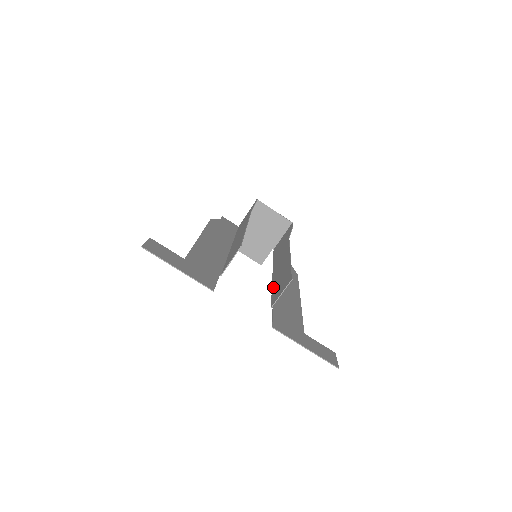
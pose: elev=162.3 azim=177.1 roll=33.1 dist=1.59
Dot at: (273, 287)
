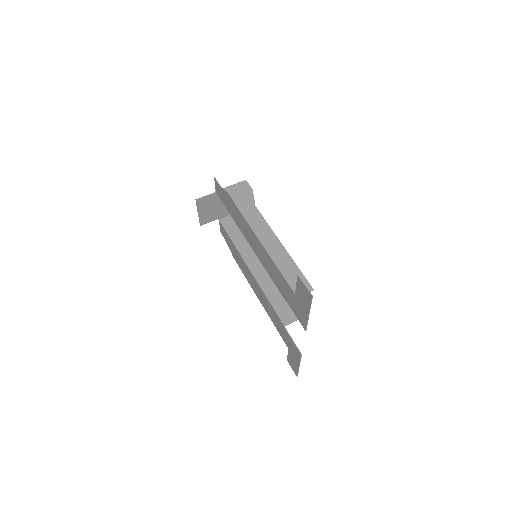
Dot at: (269, 296)
